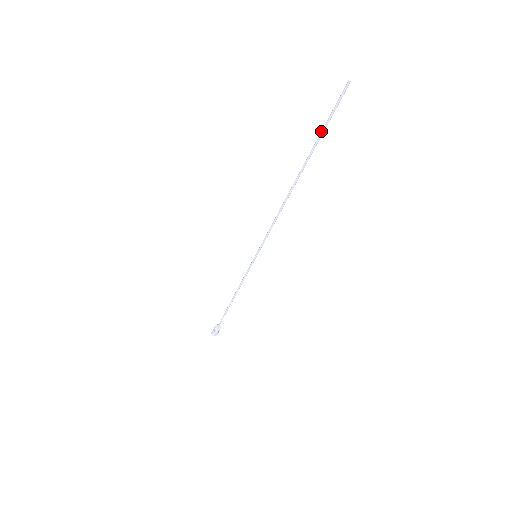
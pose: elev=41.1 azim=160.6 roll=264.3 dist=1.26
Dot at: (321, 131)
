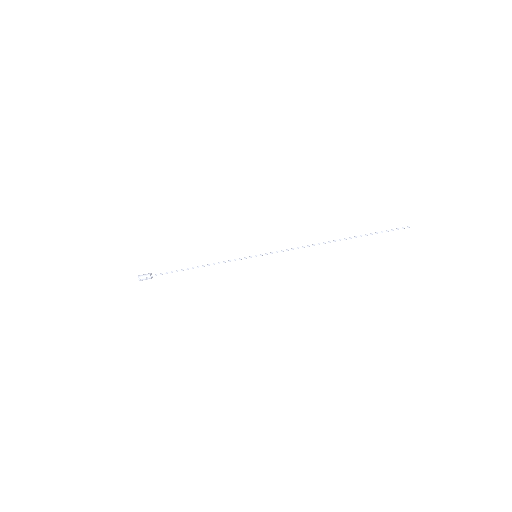
Dot at: (377, 232)
